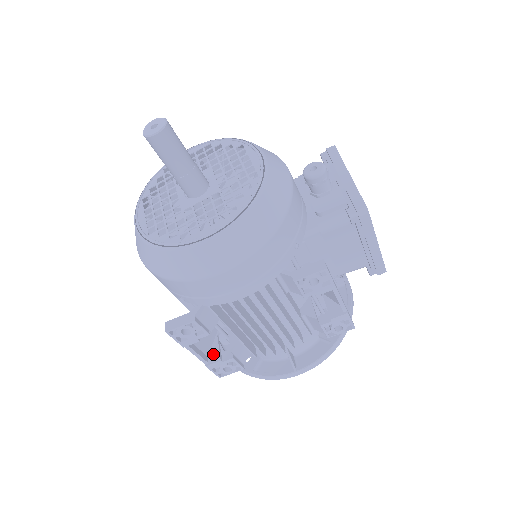
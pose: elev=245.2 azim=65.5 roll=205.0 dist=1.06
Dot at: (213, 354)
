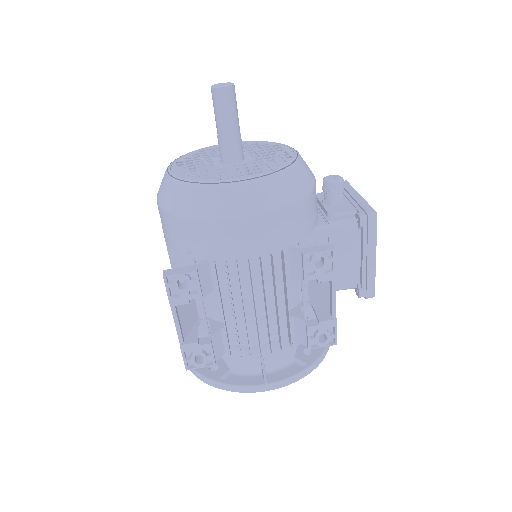
Dot at: (190, 336)
